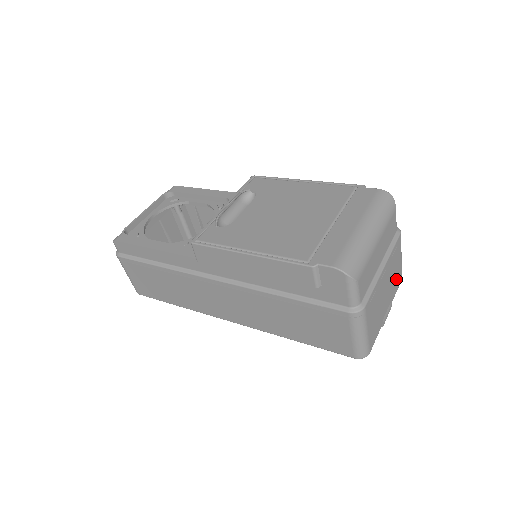
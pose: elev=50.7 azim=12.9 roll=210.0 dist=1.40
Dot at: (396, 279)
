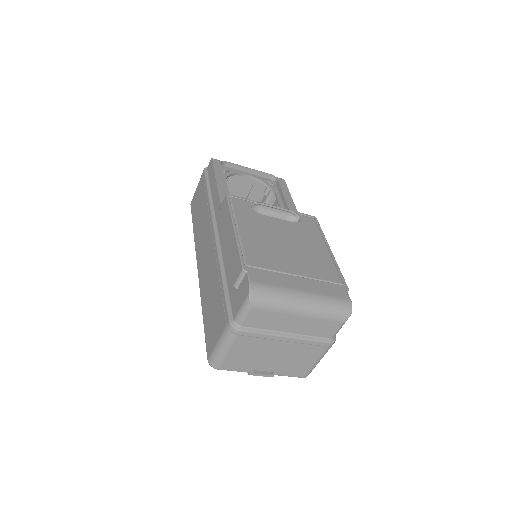
Dot at: (296, 367)
